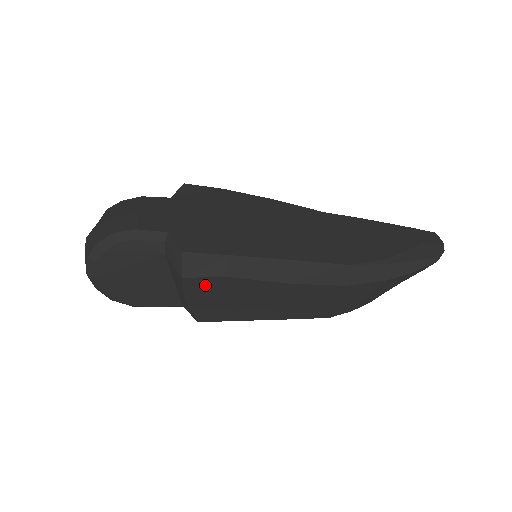
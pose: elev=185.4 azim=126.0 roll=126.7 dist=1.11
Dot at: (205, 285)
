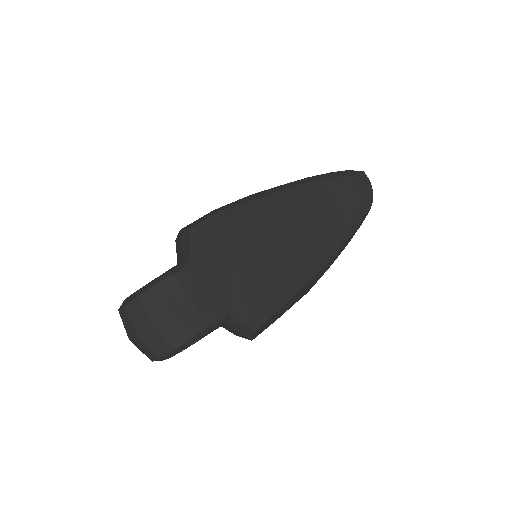
Dot at: occluded
